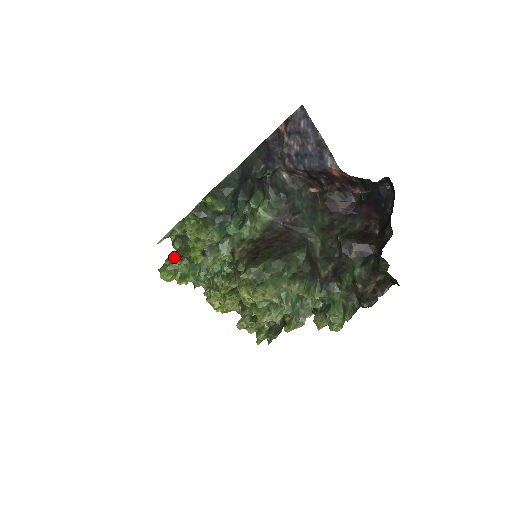
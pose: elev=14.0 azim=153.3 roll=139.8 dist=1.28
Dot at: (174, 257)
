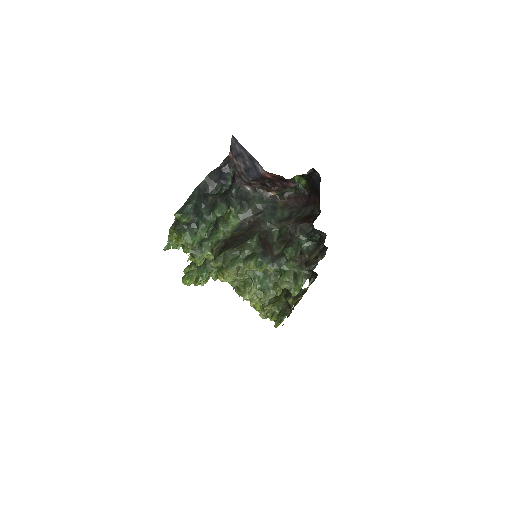
Dot at: (187, 266)
